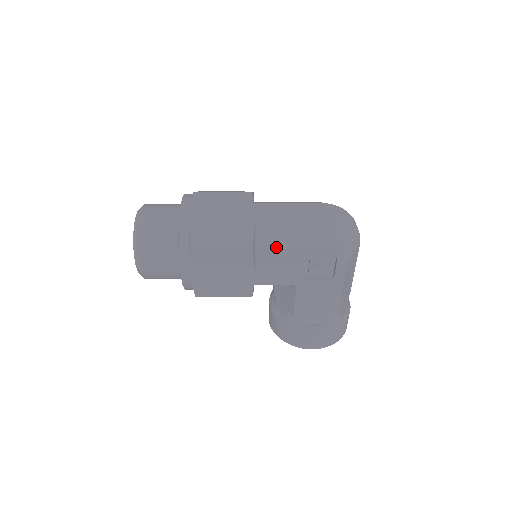
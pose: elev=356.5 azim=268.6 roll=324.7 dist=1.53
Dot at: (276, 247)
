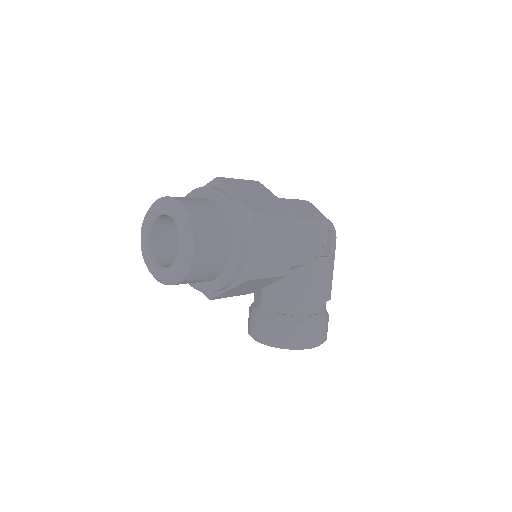
Dot at: (299, 219)
